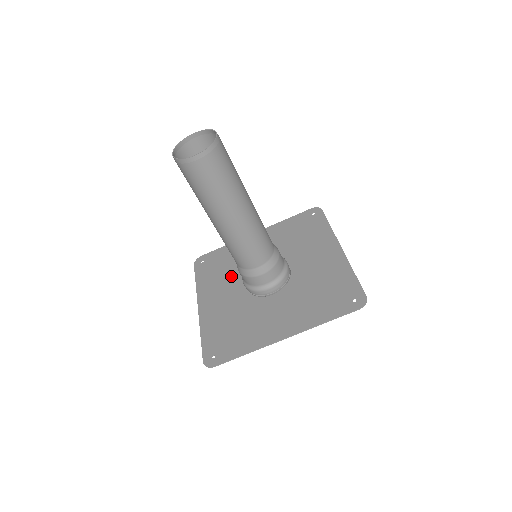
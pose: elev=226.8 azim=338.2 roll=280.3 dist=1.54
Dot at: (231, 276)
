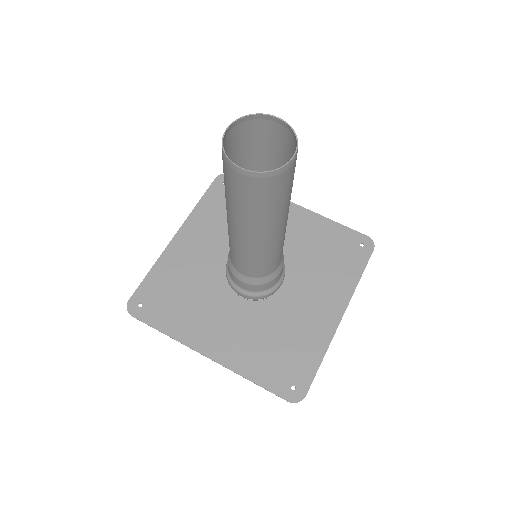
Dot at: (206, 298)
